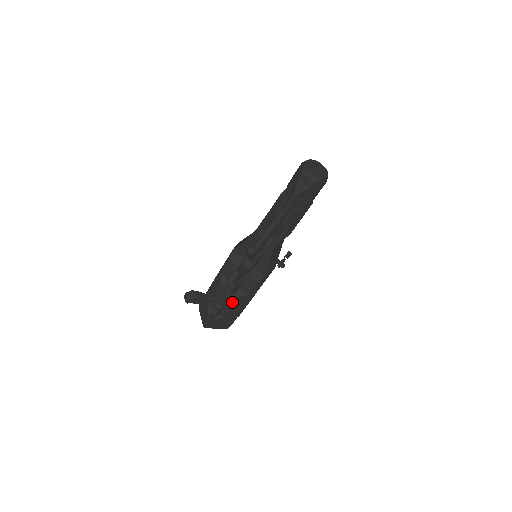
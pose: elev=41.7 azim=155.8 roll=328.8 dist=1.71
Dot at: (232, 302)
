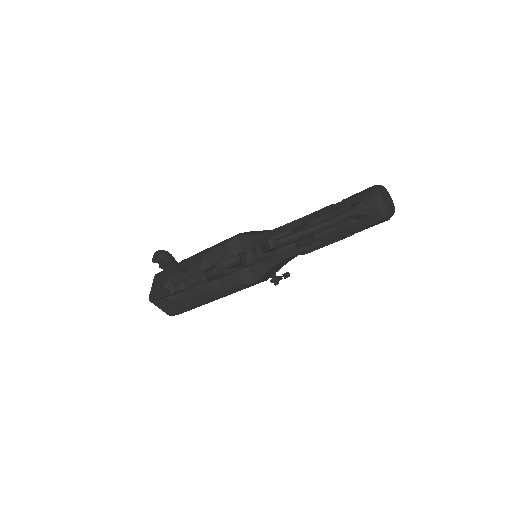
Dot at: (199, 290)
